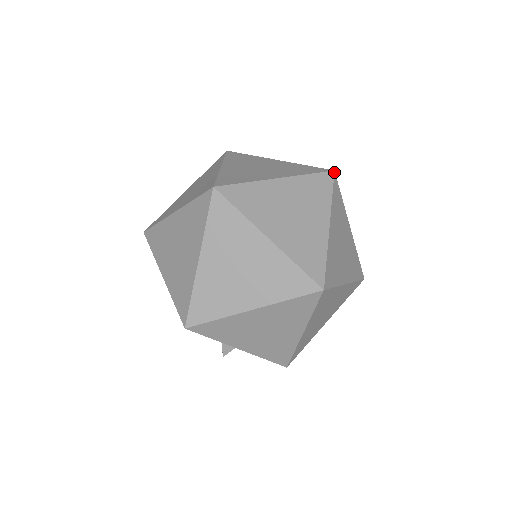
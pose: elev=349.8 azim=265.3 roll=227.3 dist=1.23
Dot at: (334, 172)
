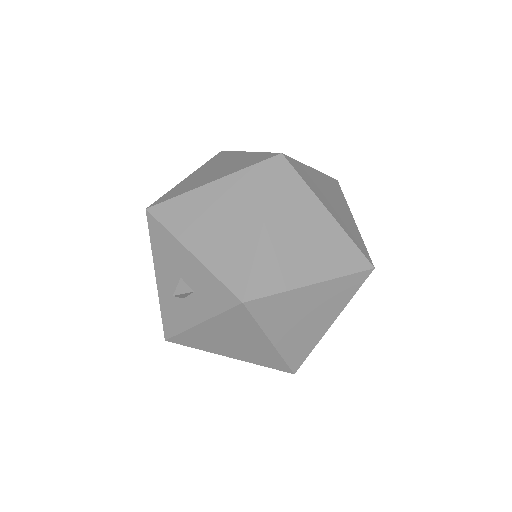
Dot at: (336, 180)
